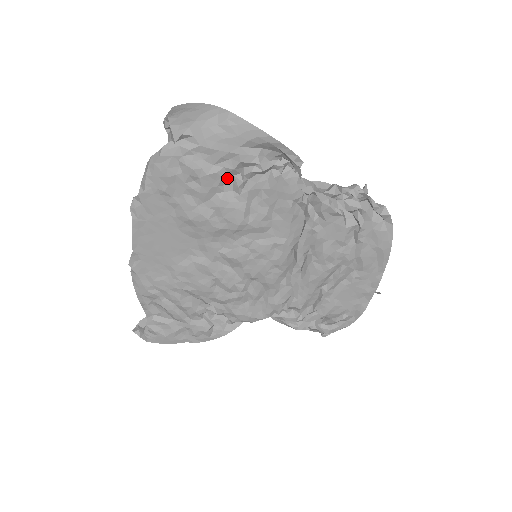
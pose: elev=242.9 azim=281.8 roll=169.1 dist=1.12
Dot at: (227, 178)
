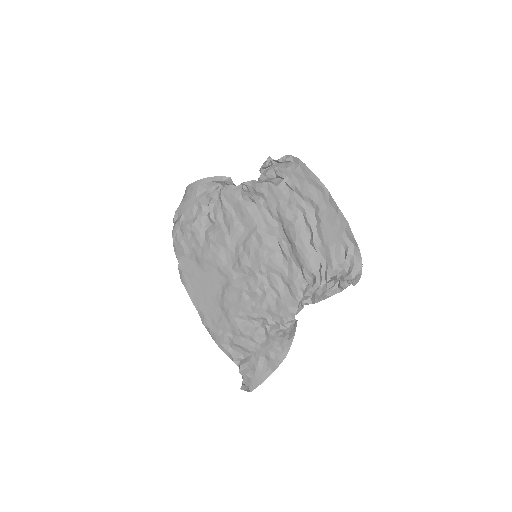
Dot at: (205, 220)
